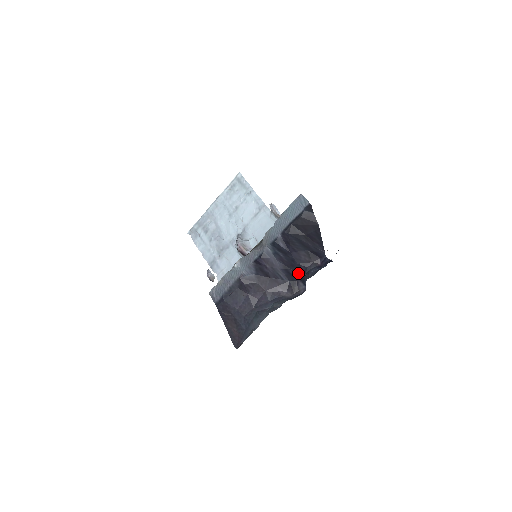
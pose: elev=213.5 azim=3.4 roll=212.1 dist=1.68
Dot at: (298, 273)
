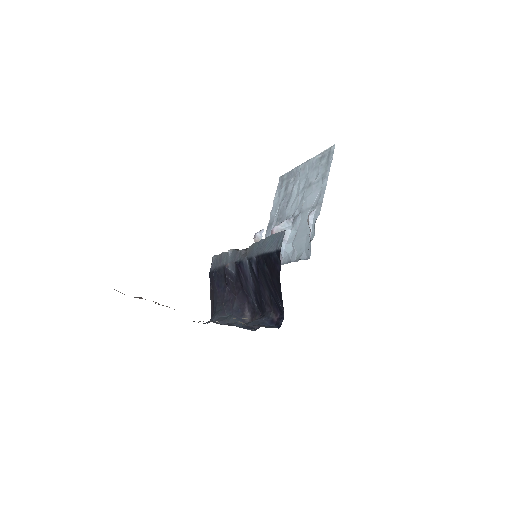
Dot at: (262, 307)
